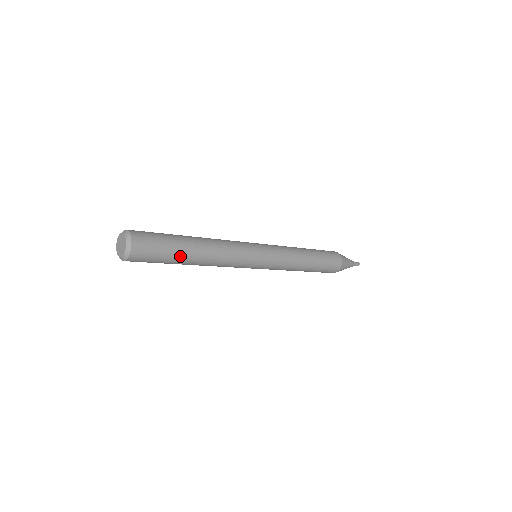
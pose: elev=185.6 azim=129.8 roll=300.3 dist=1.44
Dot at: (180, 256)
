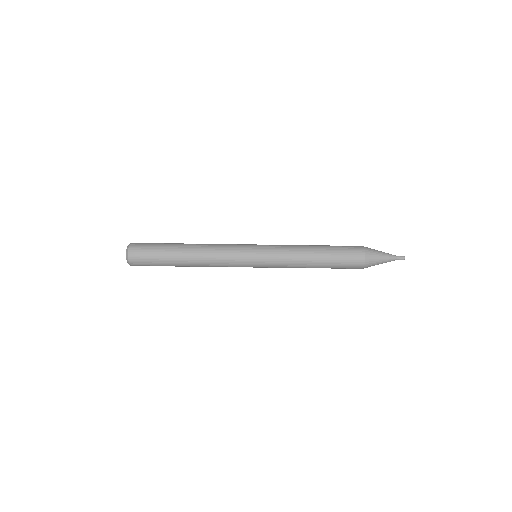
Dot at: (170, 255)
